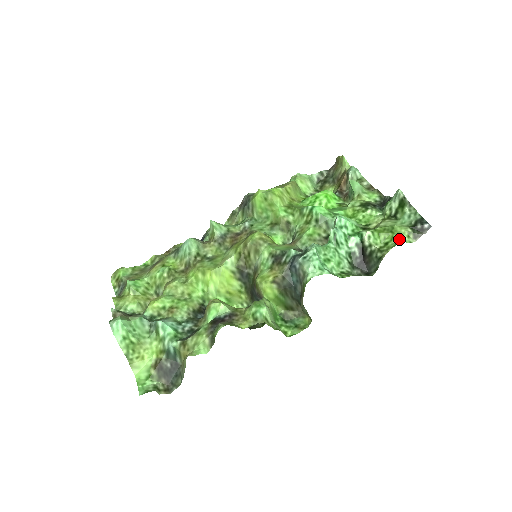
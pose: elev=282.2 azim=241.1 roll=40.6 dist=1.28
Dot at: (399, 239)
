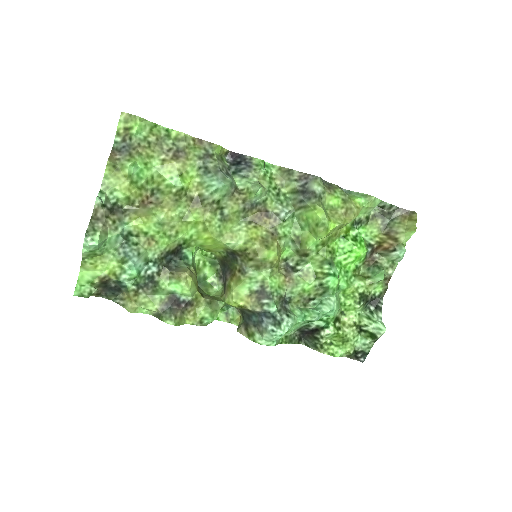
Dot at: (339, 352)
